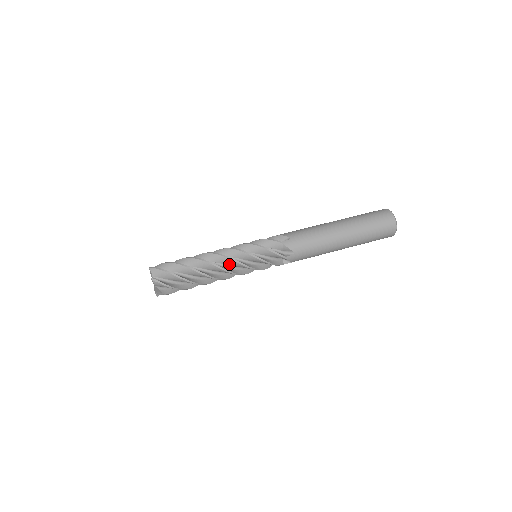
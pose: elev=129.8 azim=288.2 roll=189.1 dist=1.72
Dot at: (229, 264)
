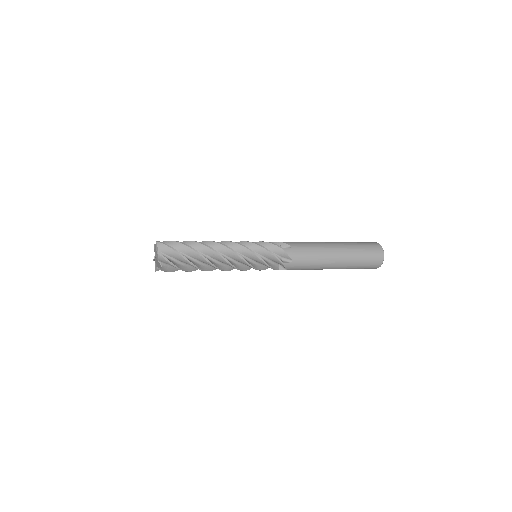
Dot at: occluded
